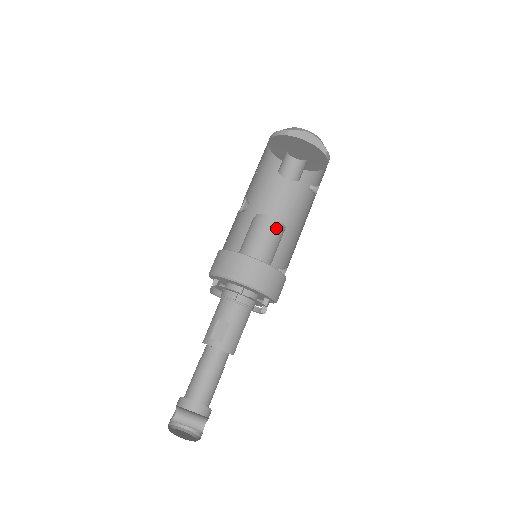
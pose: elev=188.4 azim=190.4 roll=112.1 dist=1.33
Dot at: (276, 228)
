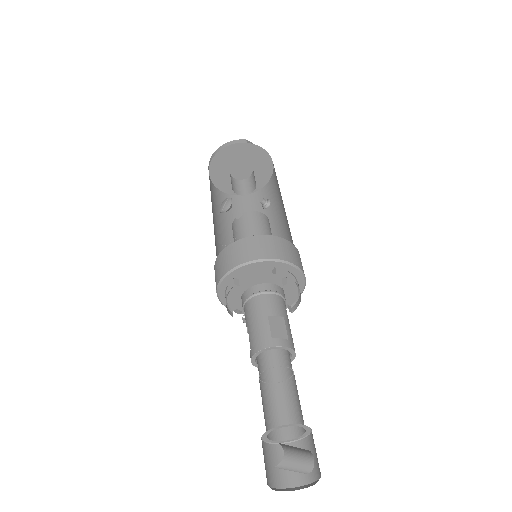
Dot at: (269, 224)
